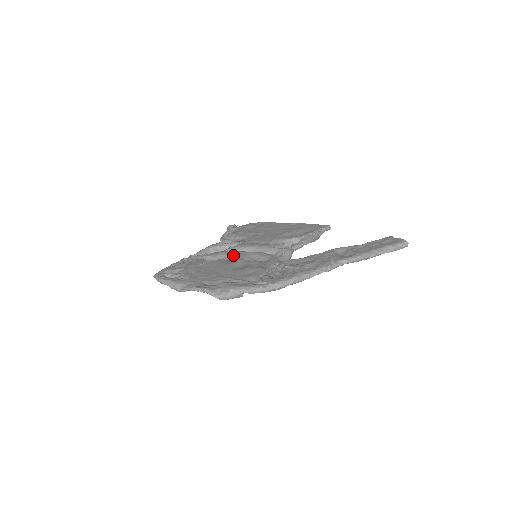
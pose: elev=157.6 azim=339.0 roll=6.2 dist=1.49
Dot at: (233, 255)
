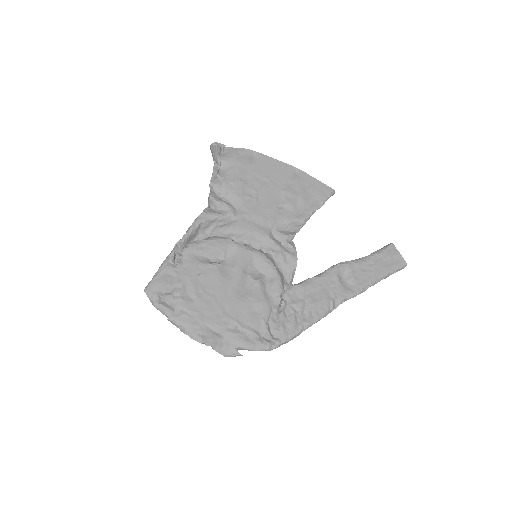
Dot at: (231, 252)
